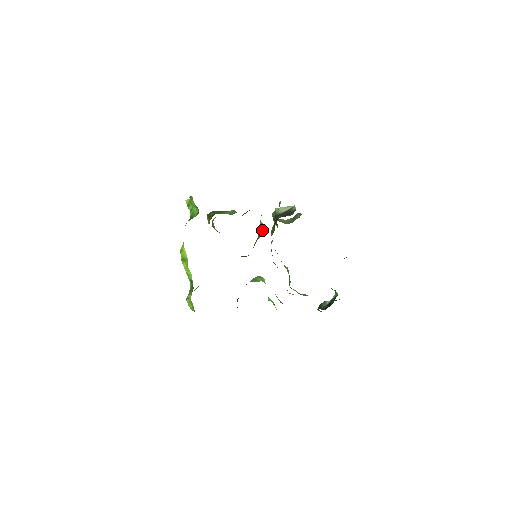
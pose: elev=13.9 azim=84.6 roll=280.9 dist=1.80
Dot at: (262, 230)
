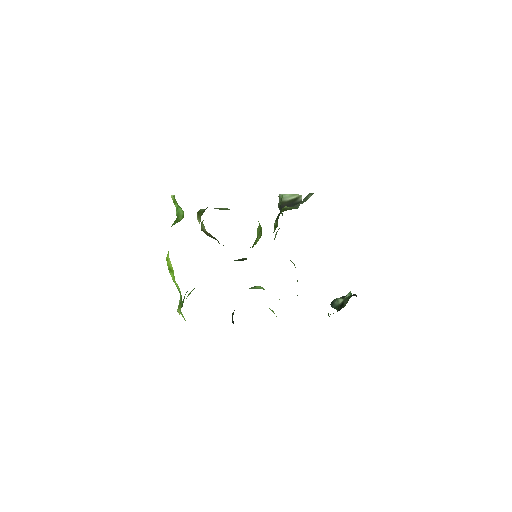
Dot at: (260, 231)
